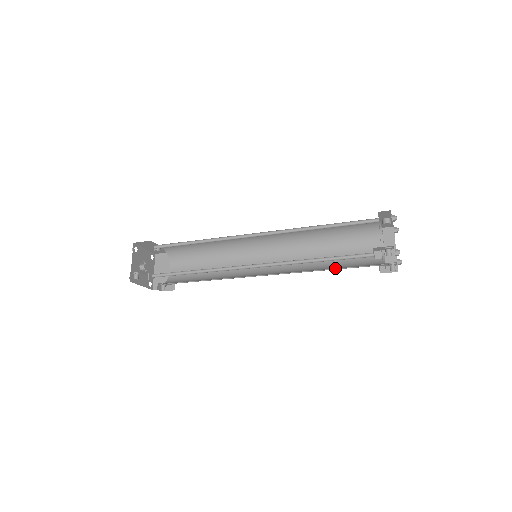
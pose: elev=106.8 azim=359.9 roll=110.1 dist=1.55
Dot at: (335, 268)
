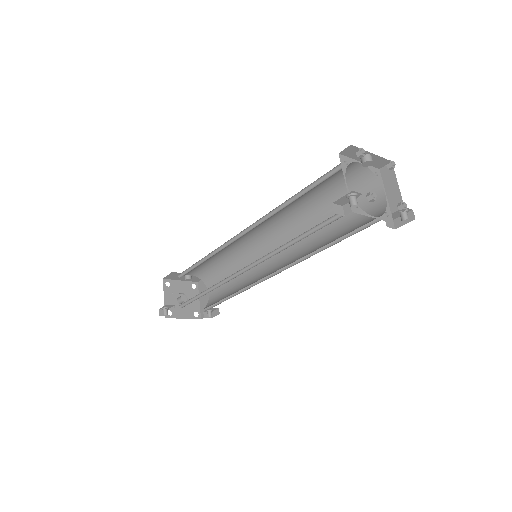
Dot at: (330, 242)
